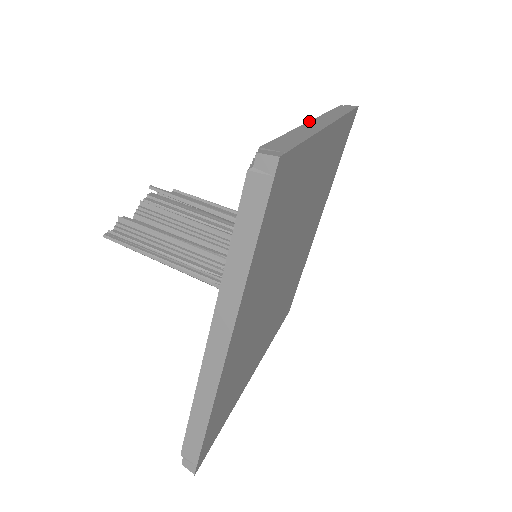
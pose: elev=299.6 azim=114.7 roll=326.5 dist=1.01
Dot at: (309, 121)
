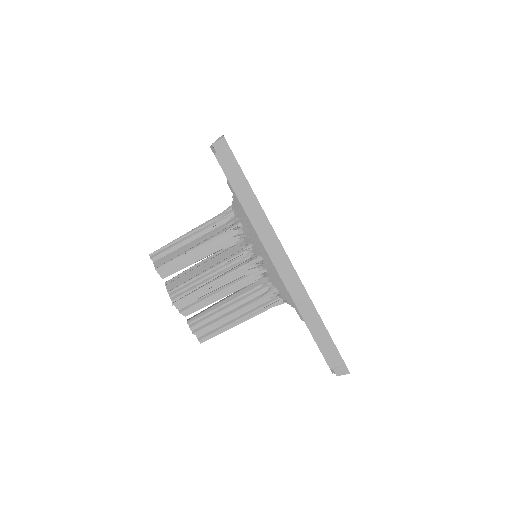
Dot at: (279, 274)
